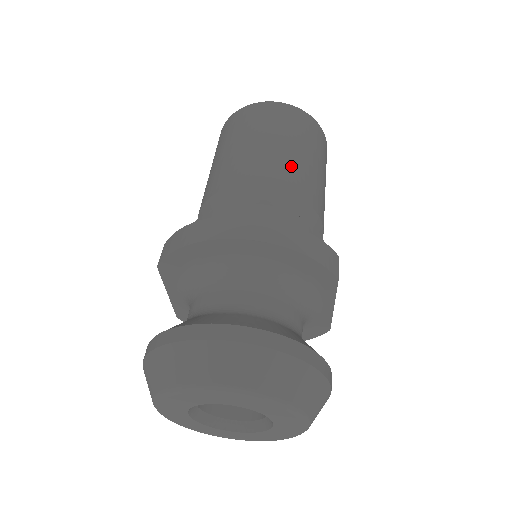
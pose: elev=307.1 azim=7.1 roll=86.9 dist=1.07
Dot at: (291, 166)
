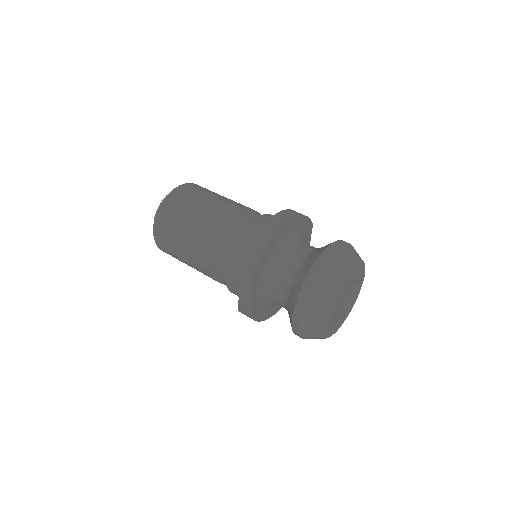
Dot at: (235, 202)
